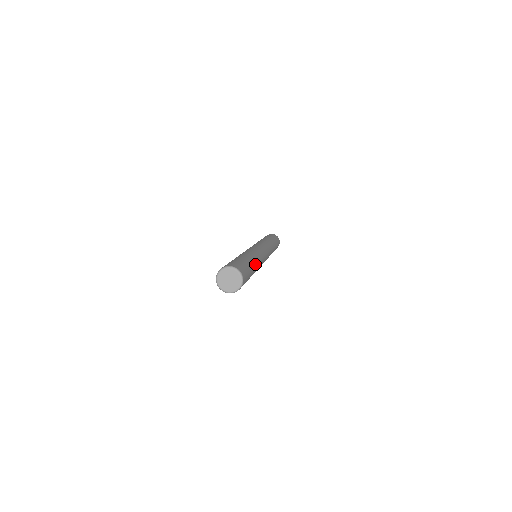
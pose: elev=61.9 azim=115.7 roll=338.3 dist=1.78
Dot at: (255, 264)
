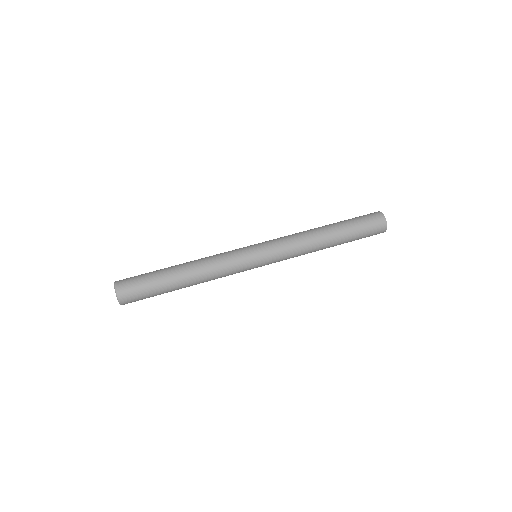
Dot at: (185, 273)
